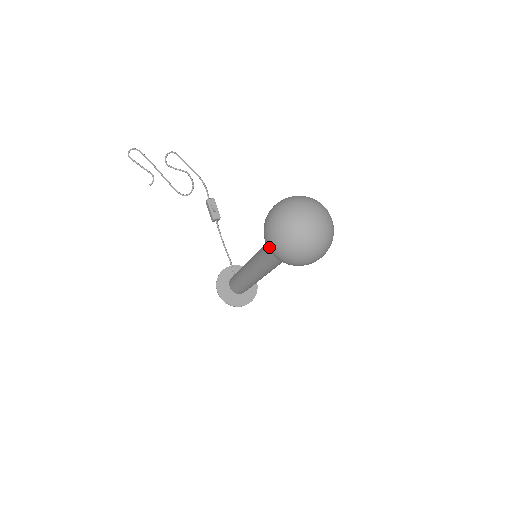
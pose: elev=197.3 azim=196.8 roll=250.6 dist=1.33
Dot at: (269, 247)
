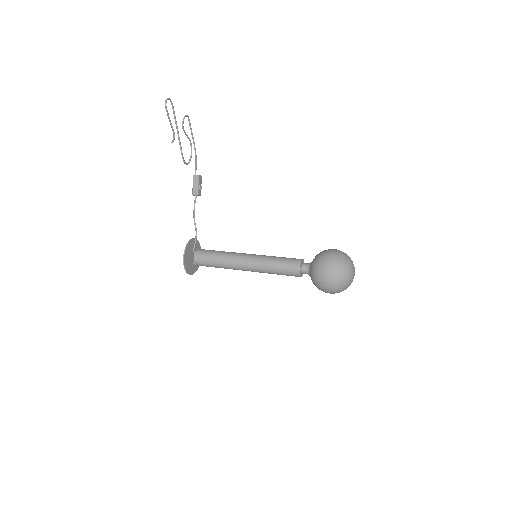
Dot at: (325, 279)
